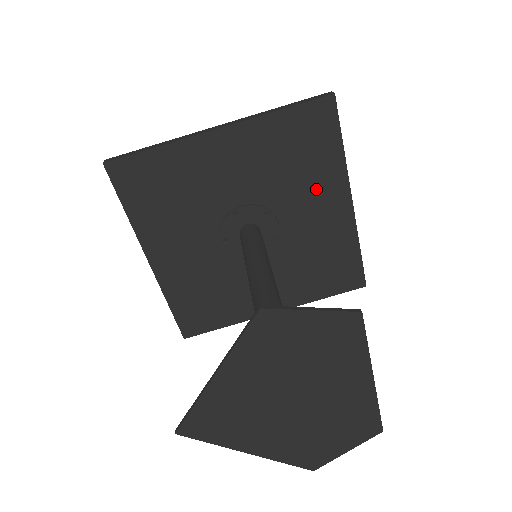
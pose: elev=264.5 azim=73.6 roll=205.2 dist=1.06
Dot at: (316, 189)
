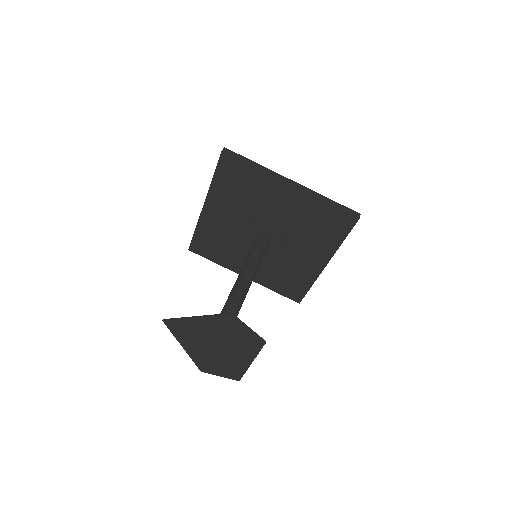
Dot at: (314, 246)
